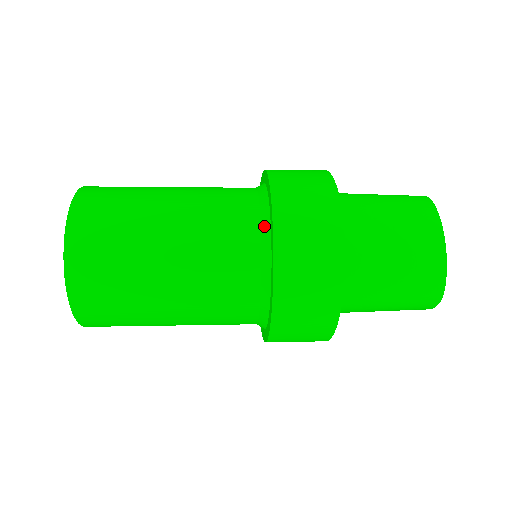
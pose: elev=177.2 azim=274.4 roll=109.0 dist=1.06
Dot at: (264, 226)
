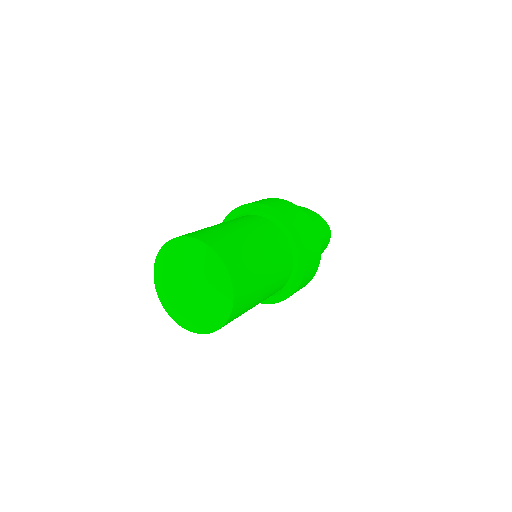
Dot at: (264, 215)
